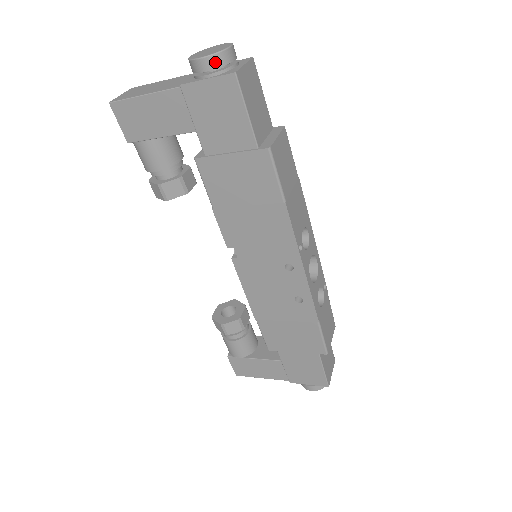
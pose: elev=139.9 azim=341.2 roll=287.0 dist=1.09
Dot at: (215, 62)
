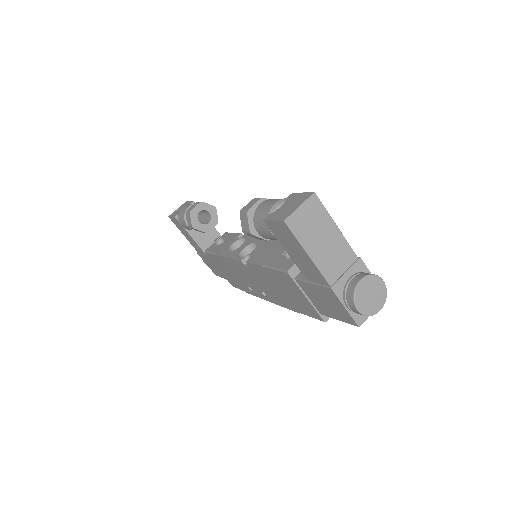
Dot at: (360, 314)
